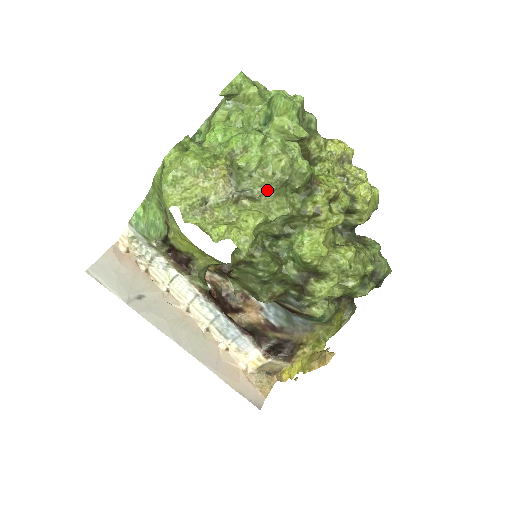
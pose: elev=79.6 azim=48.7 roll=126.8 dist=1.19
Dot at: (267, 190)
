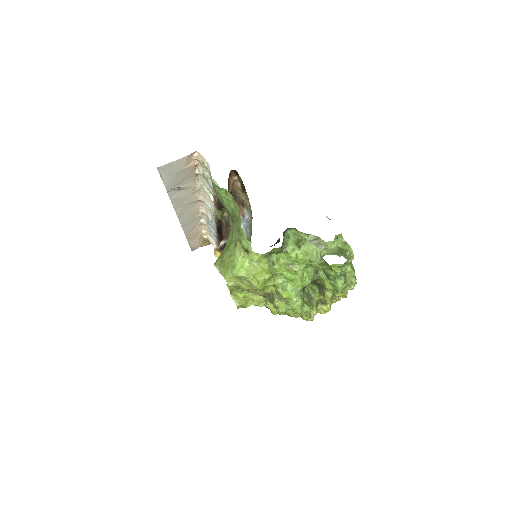
Dot at: occluded
